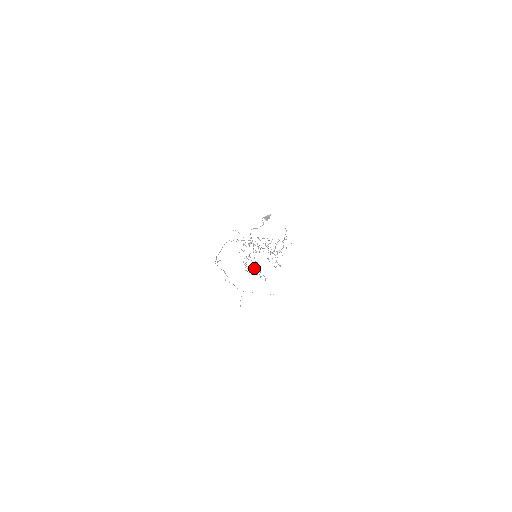
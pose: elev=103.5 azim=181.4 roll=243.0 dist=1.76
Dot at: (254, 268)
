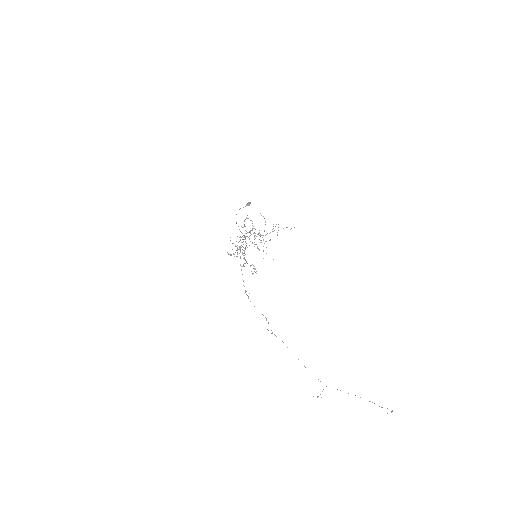
Dot at: (251, 265)
